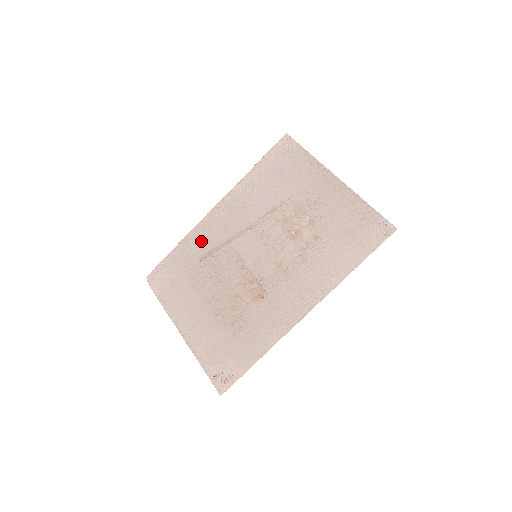
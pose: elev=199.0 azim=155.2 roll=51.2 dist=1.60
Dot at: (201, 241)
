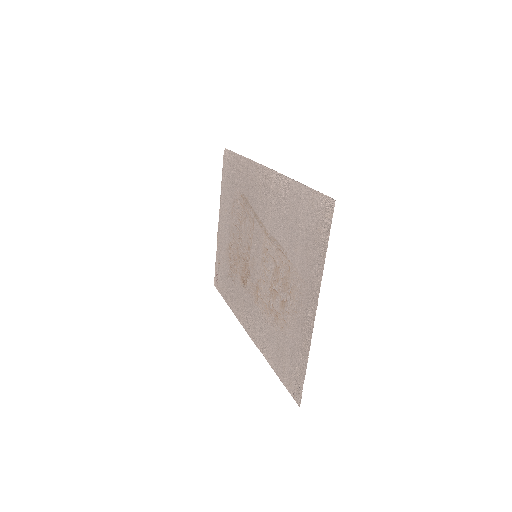
Dot at: (248, 181)
